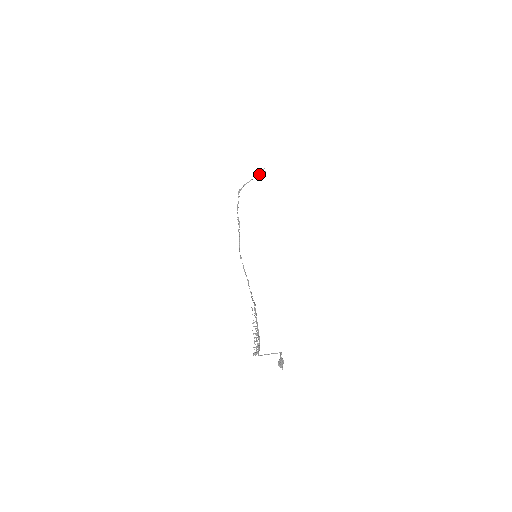
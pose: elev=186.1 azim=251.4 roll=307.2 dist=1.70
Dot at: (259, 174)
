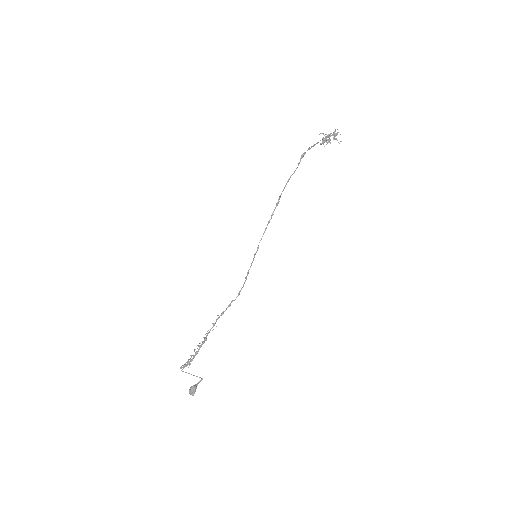
Dot at: (323, 138)
